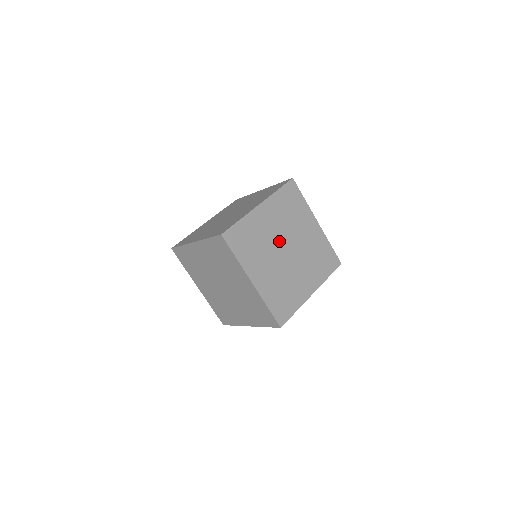
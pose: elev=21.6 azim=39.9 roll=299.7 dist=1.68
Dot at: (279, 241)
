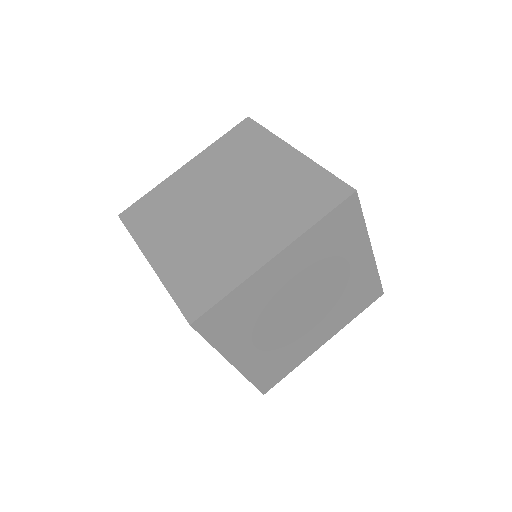
Dot at: (295, 298)
